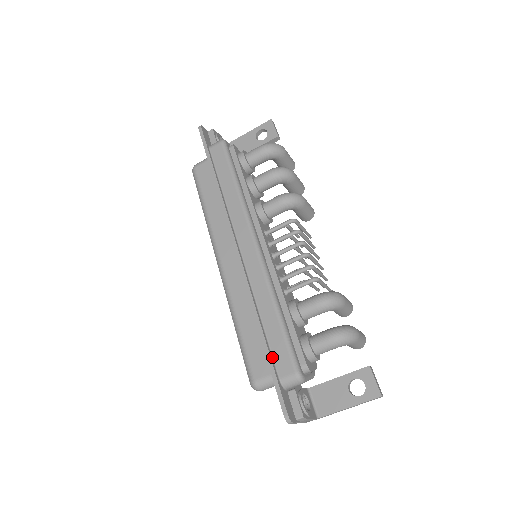
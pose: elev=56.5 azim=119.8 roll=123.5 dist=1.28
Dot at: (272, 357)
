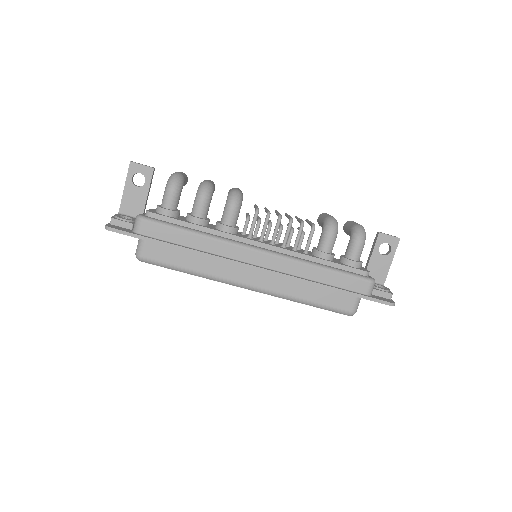
Dot at: (350, 291)
